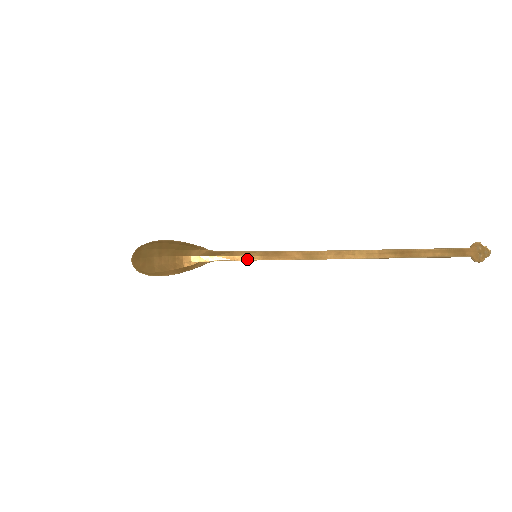
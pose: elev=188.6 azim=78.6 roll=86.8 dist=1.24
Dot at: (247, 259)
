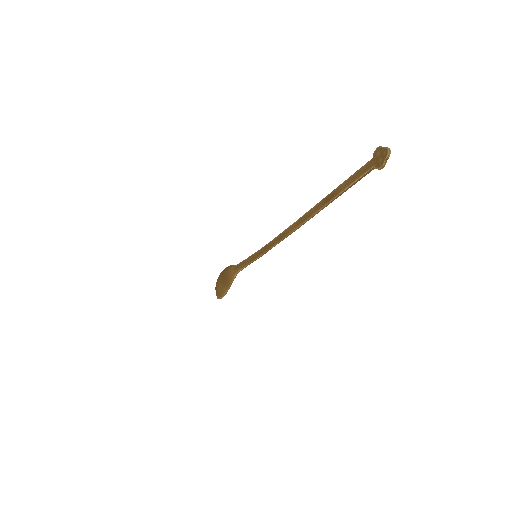
Dot at: (252, 261)
